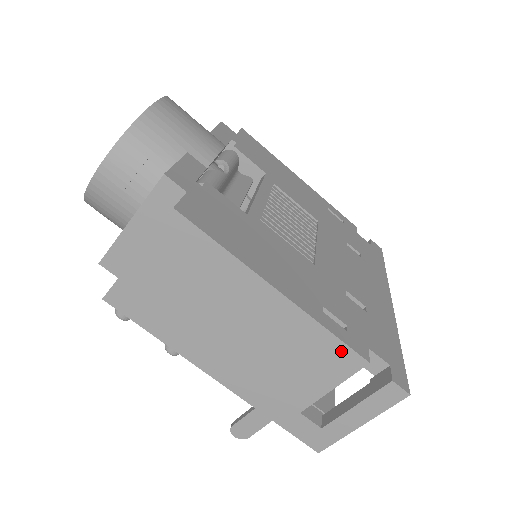
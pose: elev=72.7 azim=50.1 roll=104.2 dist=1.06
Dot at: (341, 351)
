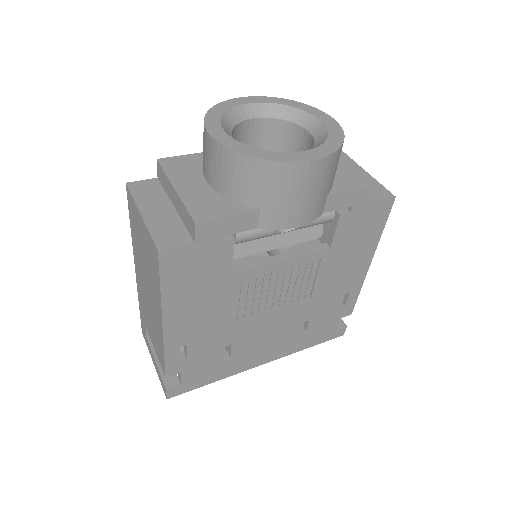
Dot at: (163, 361)
